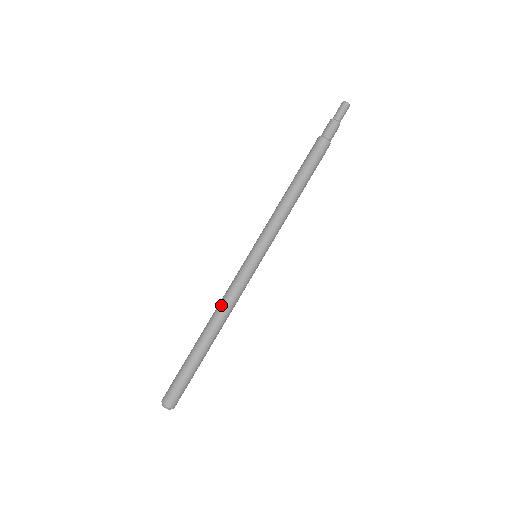
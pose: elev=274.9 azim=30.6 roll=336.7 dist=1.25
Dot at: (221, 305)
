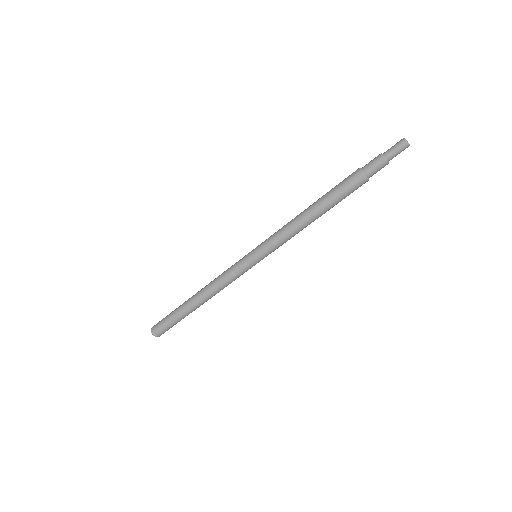
Dot at: (215, 288)
